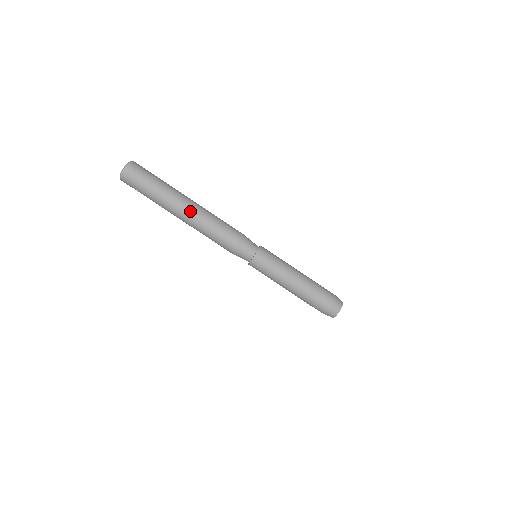
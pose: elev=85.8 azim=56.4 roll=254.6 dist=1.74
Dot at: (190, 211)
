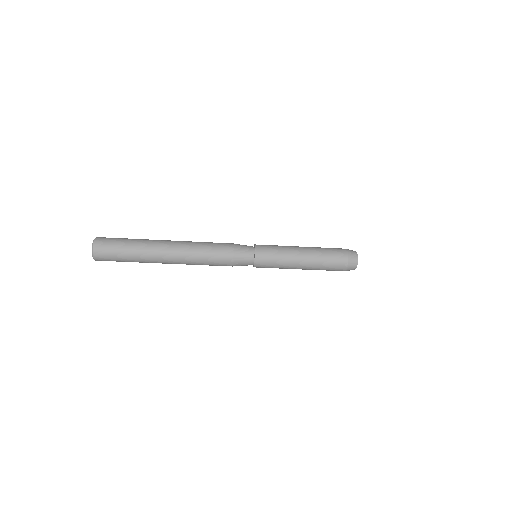
Dot at: (174, 259)
